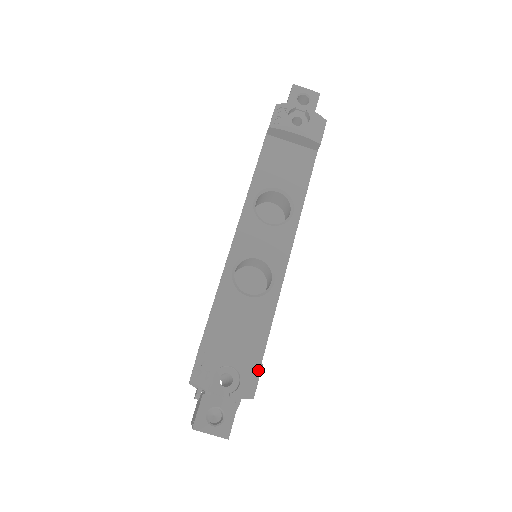
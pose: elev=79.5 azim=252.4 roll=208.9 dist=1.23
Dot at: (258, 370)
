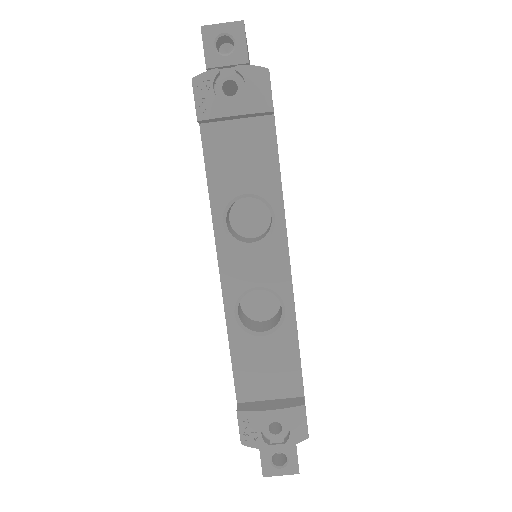
Dot at: (302, 412)
